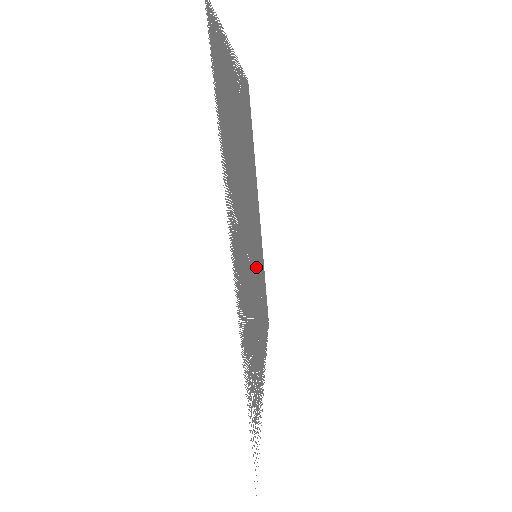
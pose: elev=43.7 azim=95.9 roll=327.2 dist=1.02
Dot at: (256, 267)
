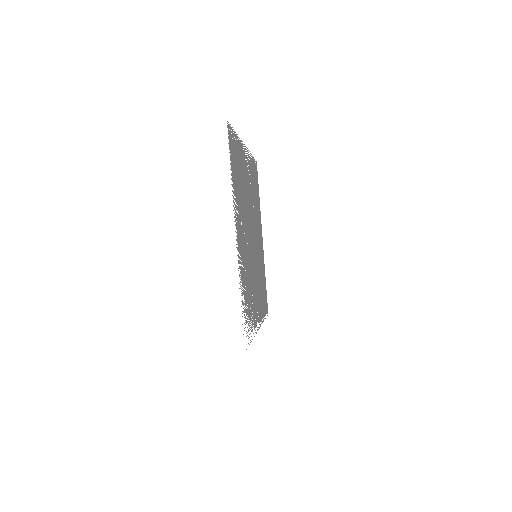
Dot at: occluded
